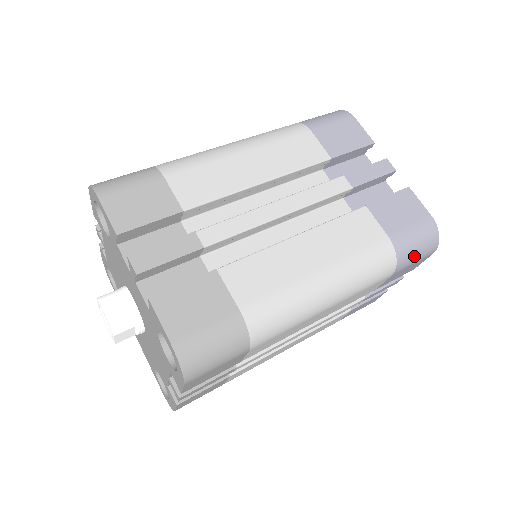
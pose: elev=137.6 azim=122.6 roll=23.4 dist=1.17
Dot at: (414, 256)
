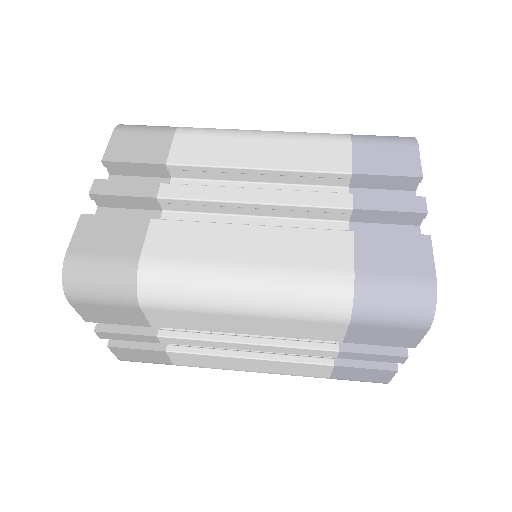
Dot at: (385, 313)
